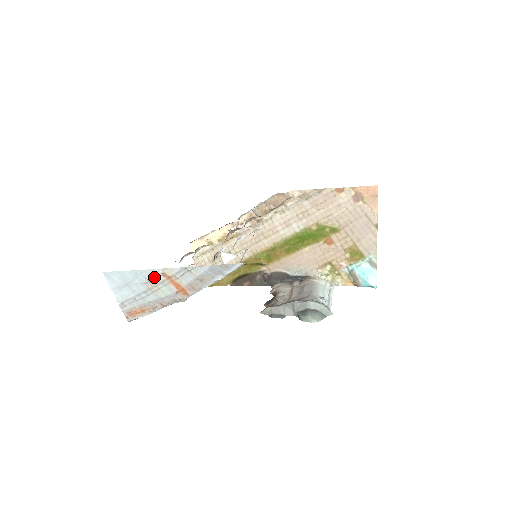
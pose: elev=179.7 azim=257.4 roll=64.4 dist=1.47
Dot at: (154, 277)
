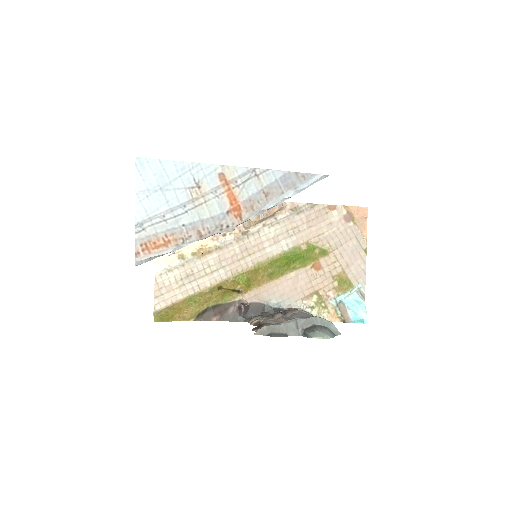
Dot at: (206, 179)
